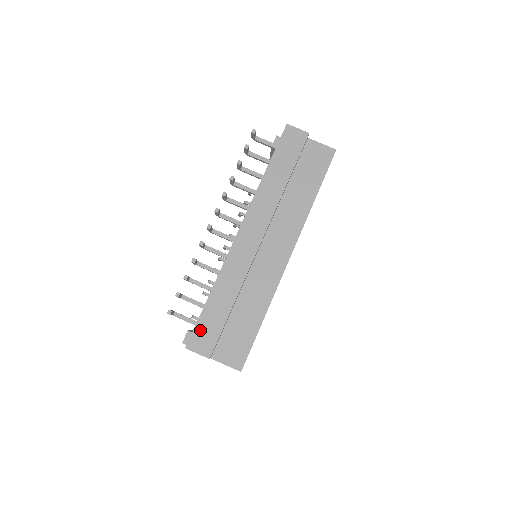
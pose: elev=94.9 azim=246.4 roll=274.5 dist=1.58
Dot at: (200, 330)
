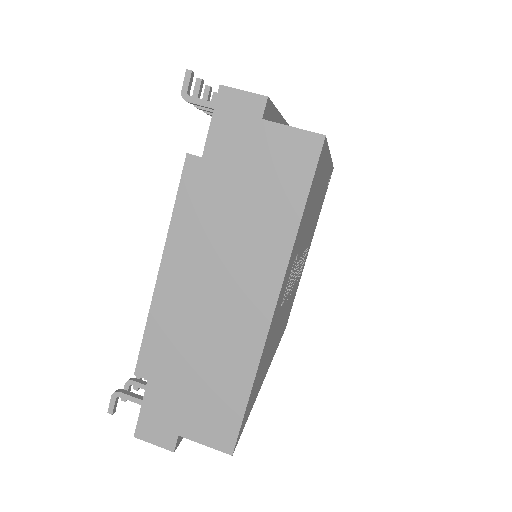
Dot at: occluded
